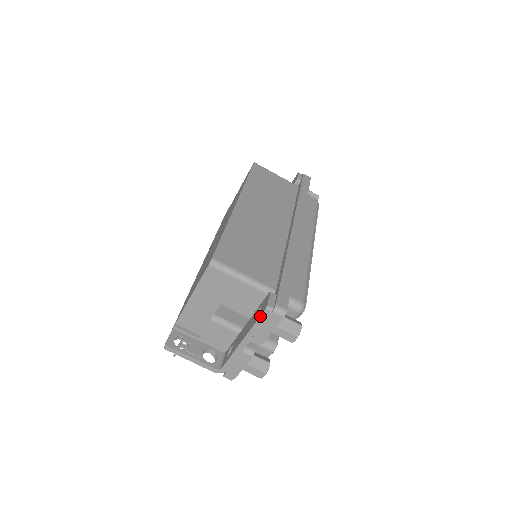
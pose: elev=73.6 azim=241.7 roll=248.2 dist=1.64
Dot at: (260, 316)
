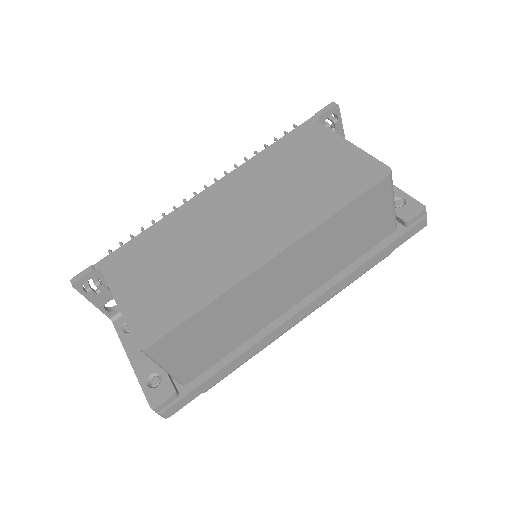
Dot at: (146, 398)
